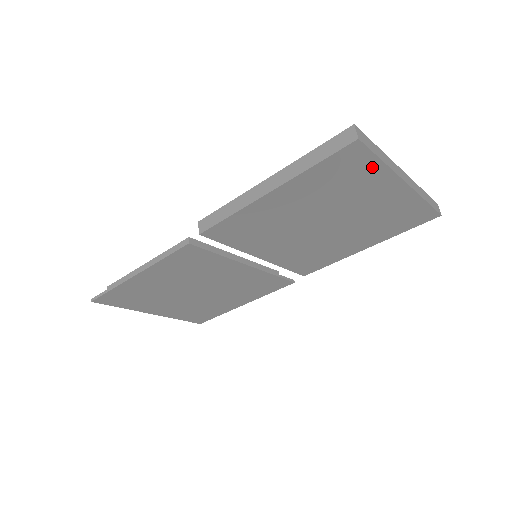
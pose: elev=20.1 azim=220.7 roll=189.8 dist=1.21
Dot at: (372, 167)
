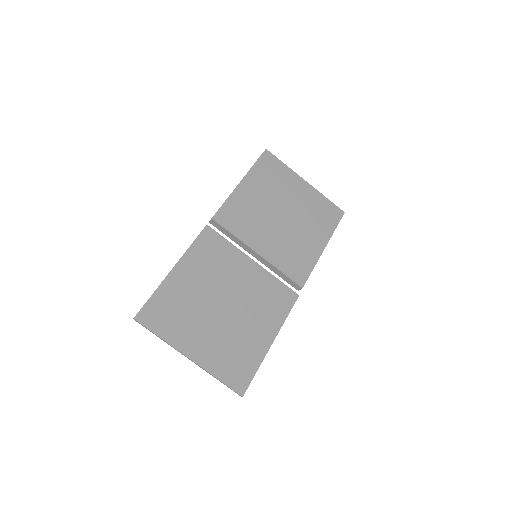
Dot at: (282, 167)
